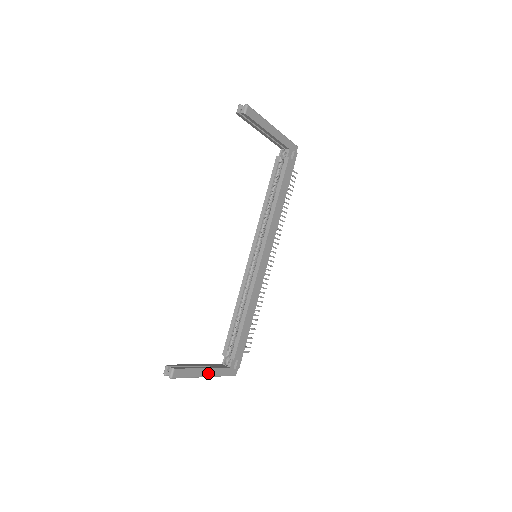
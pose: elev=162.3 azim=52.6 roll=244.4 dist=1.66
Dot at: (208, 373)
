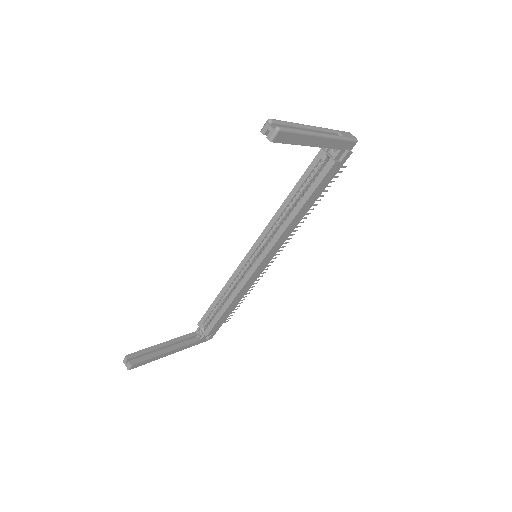
Dot at: (174, 352)
